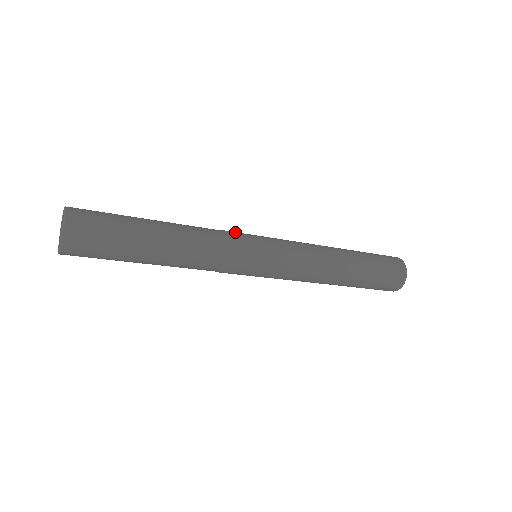
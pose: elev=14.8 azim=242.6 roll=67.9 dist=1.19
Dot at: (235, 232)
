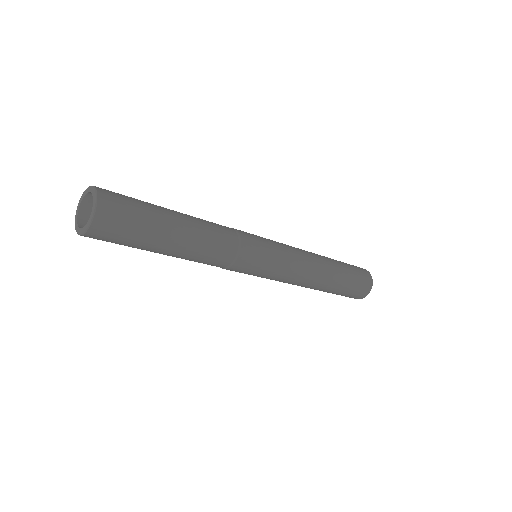
Dot at: occluded
